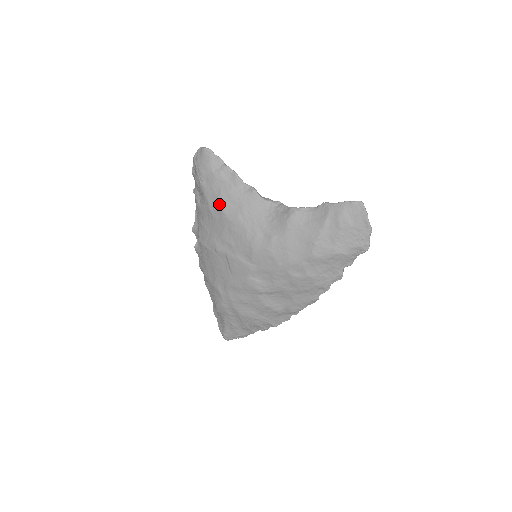
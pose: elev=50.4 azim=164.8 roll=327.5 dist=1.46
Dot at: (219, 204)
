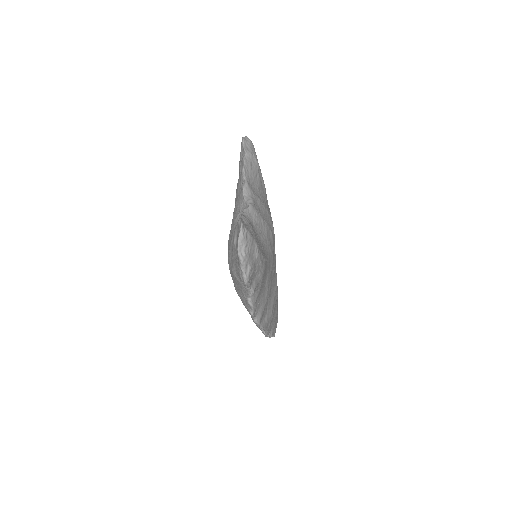
Dot at: occluded
